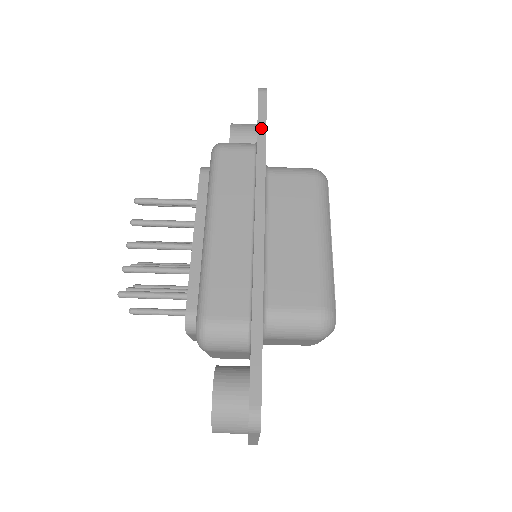
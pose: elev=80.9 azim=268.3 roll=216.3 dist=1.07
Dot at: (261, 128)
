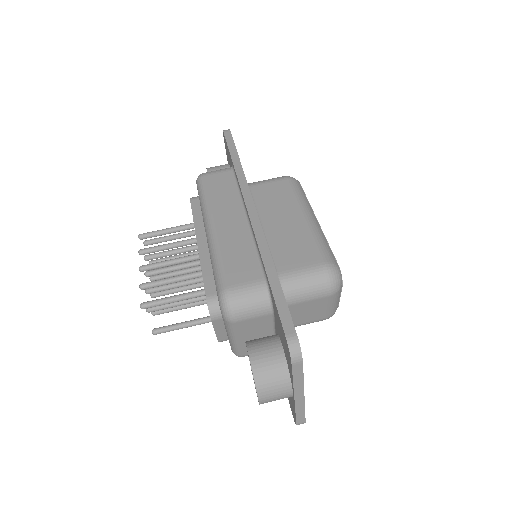
Dot at: (233, 152)
